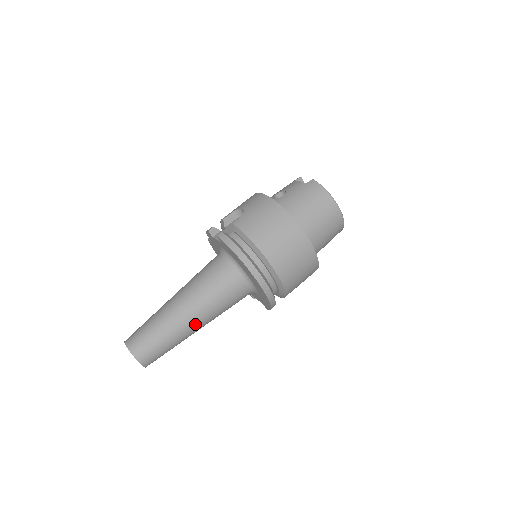
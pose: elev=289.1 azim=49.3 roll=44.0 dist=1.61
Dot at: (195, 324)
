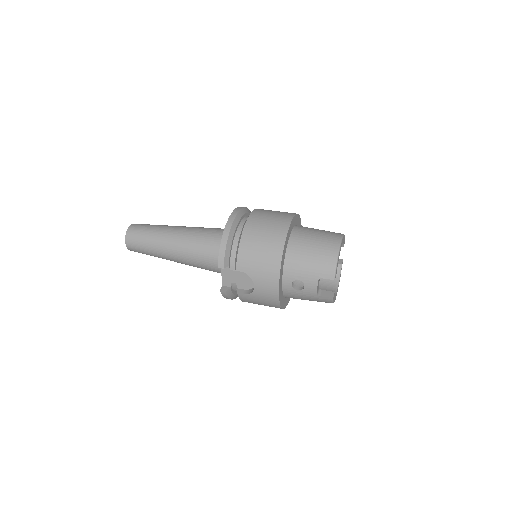
Dot at: (176, 231)
